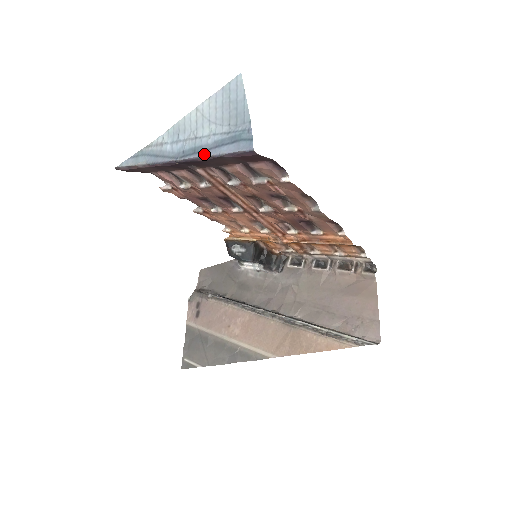
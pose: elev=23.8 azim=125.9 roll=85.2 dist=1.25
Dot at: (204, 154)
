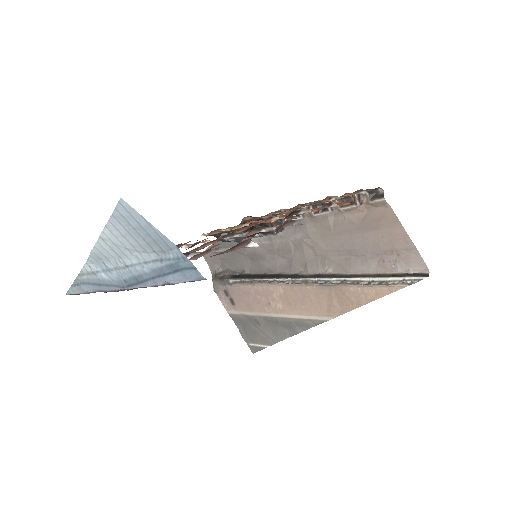
Dot at: (151, 284)
